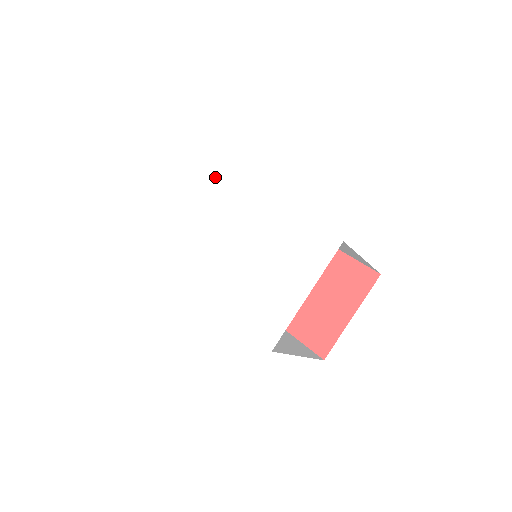
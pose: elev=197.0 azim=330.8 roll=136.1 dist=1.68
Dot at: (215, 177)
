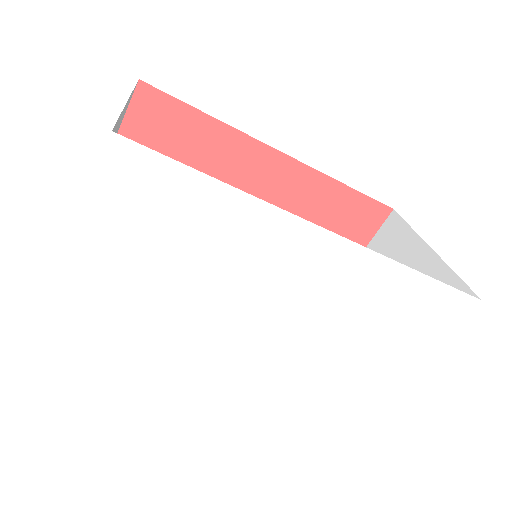
Dot at: (220, 200)
